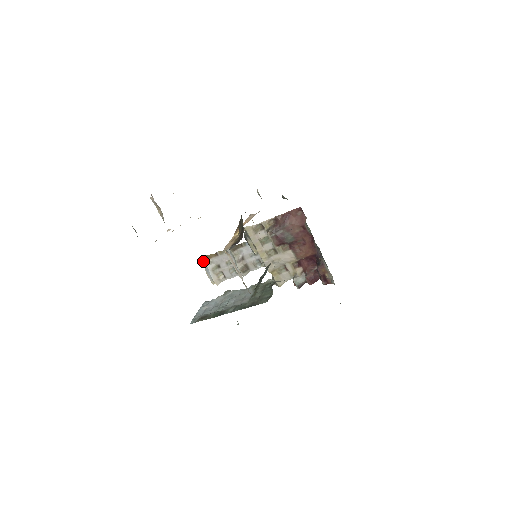
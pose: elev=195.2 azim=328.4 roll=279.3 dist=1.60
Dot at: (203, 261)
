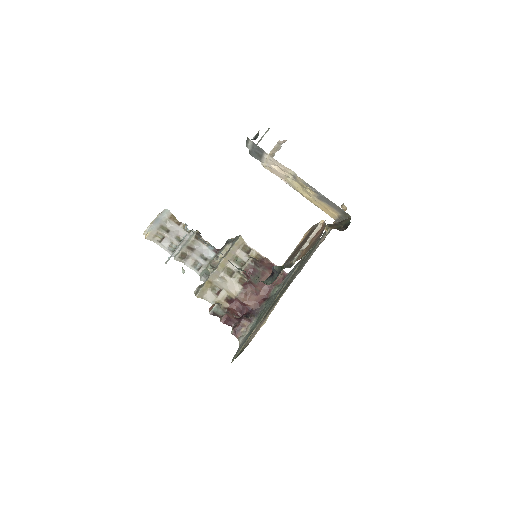
Dot at: (164, 213)
